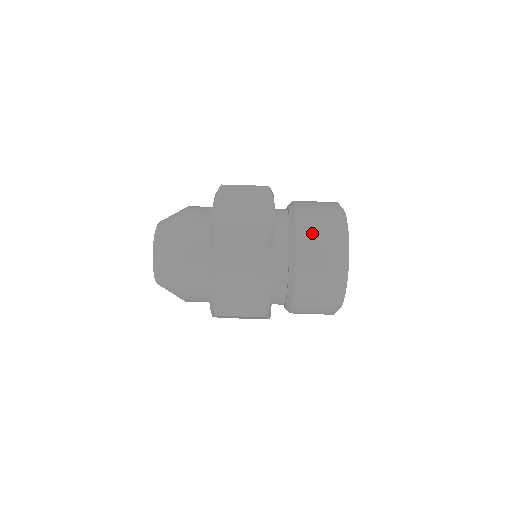
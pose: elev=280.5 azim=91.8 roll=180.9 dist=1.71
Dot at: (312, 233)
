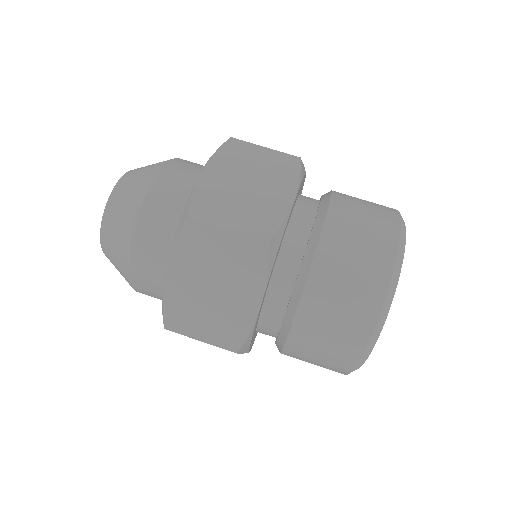
Dot at: occluded
